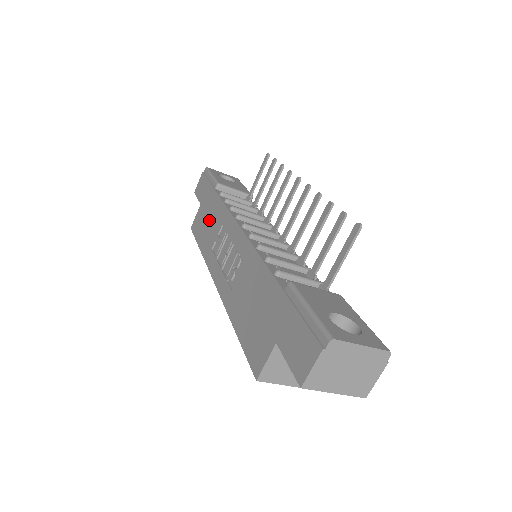
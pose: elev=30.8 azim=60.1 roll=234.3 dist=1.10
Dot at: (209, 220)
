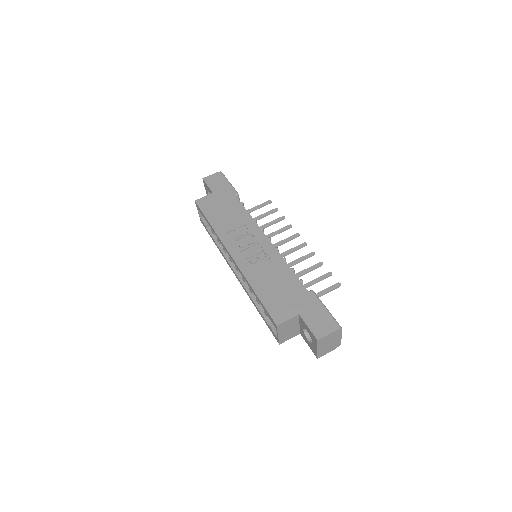
Dot at: (226, 211)
